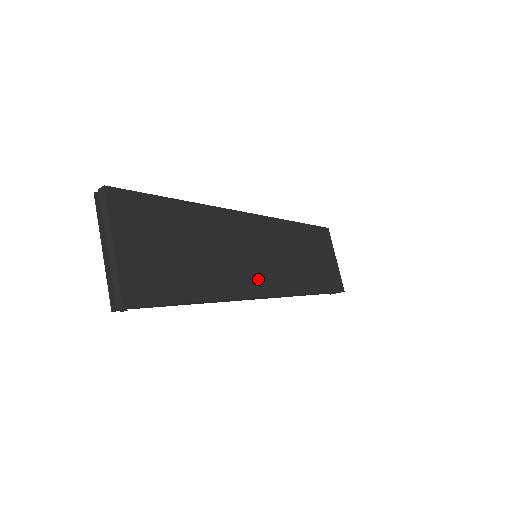
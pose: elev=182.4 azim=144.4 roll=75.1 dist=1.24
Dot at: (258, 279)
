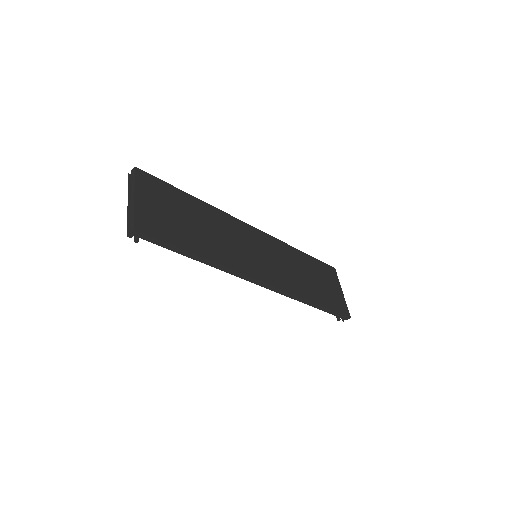
Dot at: (254, 267)
